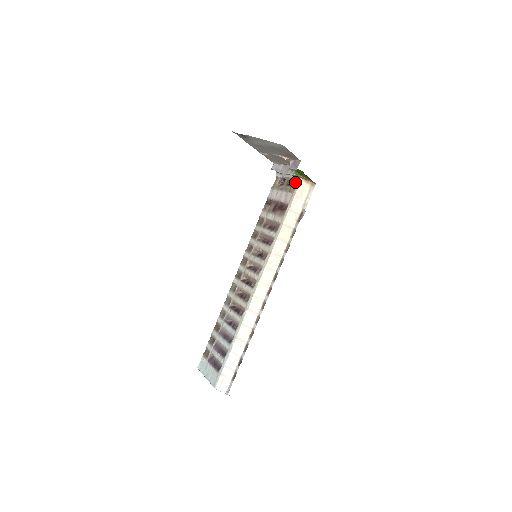
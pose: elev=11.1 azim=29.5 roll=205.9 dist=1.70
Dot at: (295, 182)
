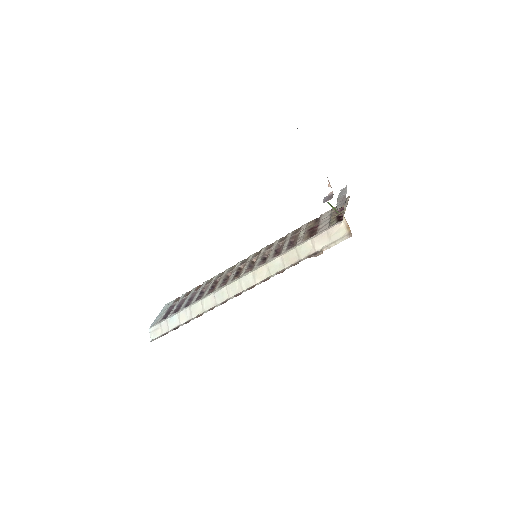
Dot at: occluded
